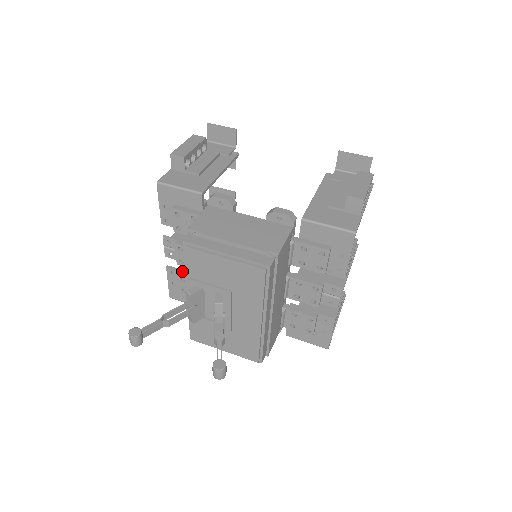
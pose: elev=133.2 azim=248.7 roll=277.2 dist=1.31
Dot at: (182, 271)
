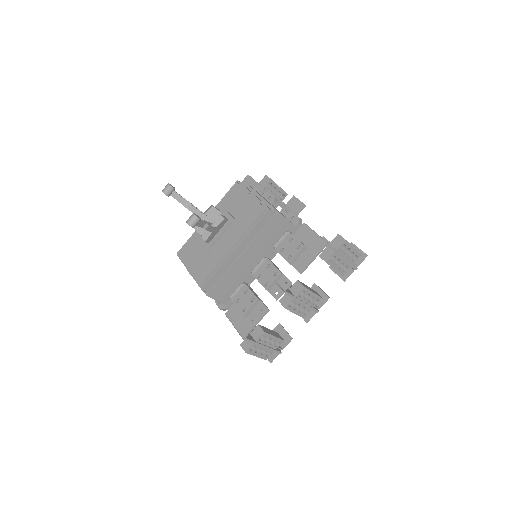
Dot at: occluded
